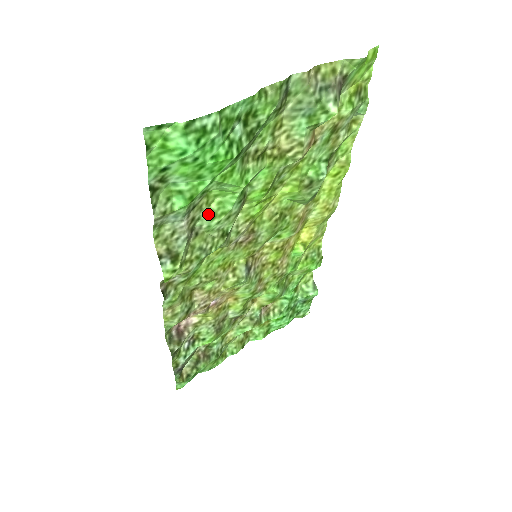
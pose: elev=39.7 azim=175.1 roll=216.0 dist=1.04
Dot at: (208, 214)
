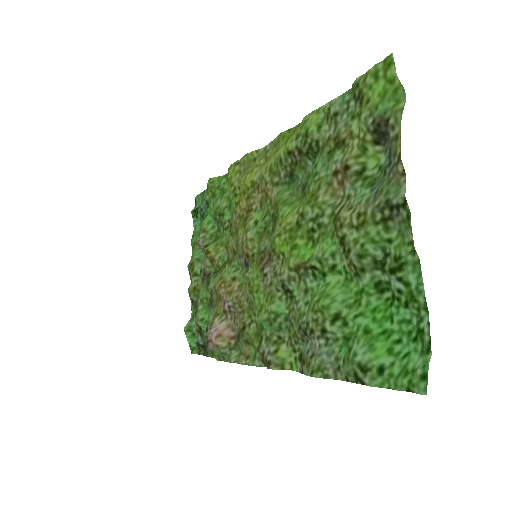
Dot at: (309, 312)
